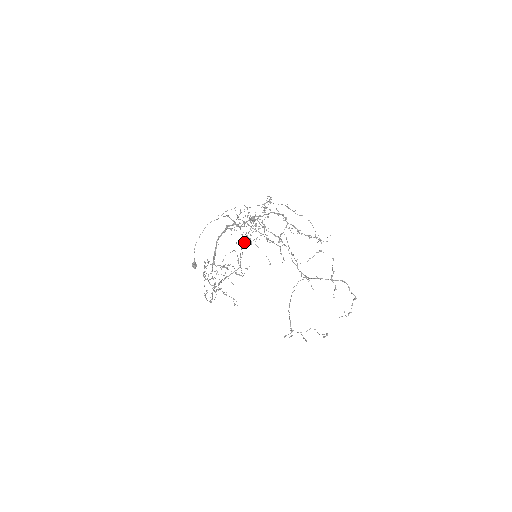
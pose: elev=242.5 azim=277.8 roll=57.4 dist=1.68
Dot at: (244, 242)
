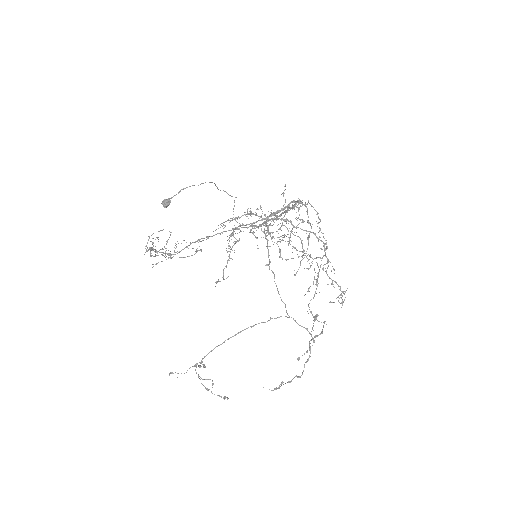
Dot at: occluded
